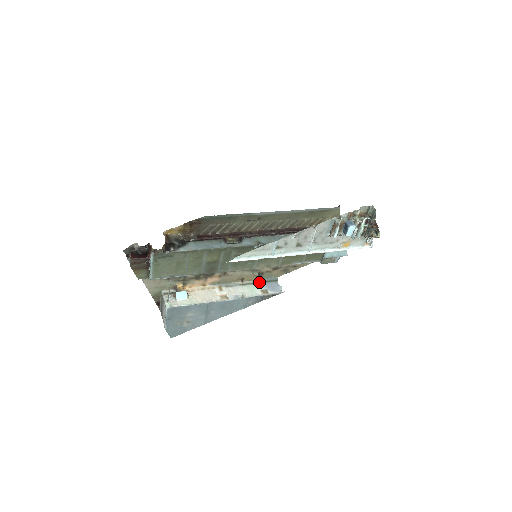
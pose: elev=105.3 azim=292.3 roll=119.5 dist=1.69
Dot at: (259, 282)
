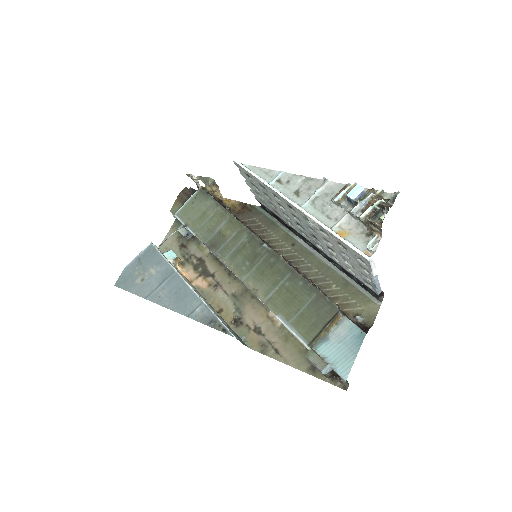
Dot at: (229, 326)
